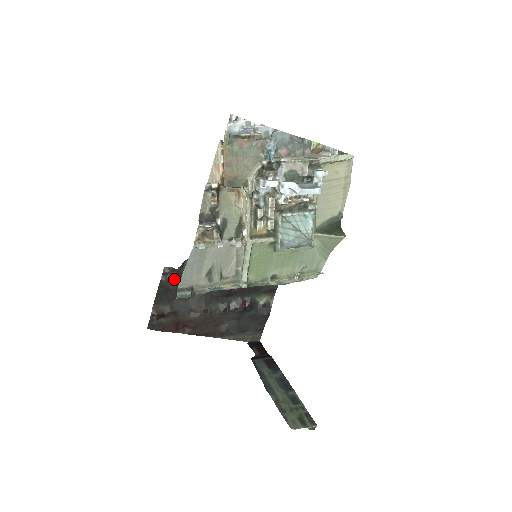
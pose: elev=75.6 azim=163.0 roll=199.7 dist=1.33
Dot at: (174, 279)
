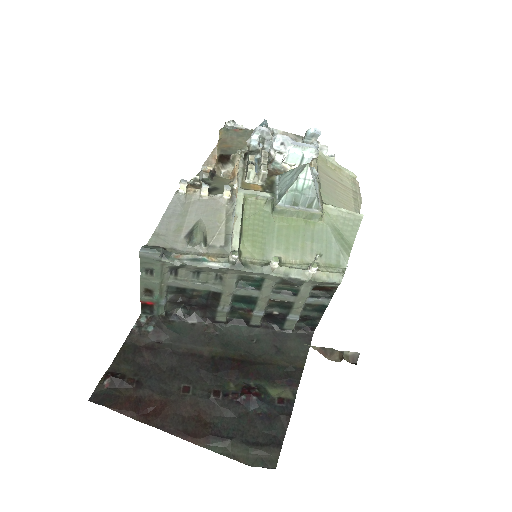
Dot at: (150, 334)
